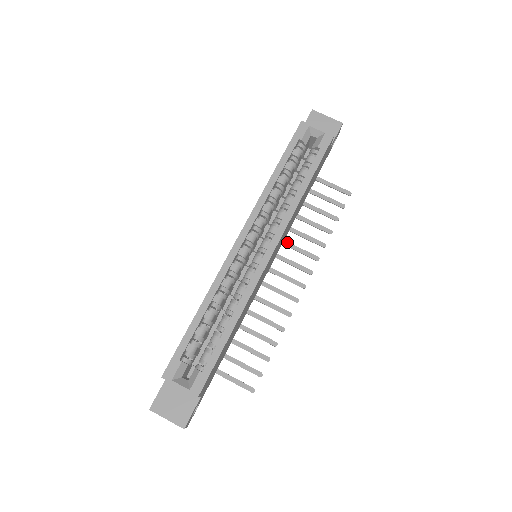
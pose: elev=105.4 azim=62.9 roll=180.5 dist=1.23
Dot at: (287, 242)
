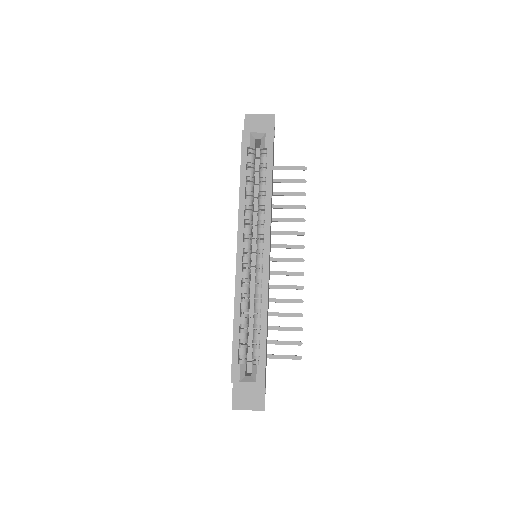
Dot at: (274, 231)
